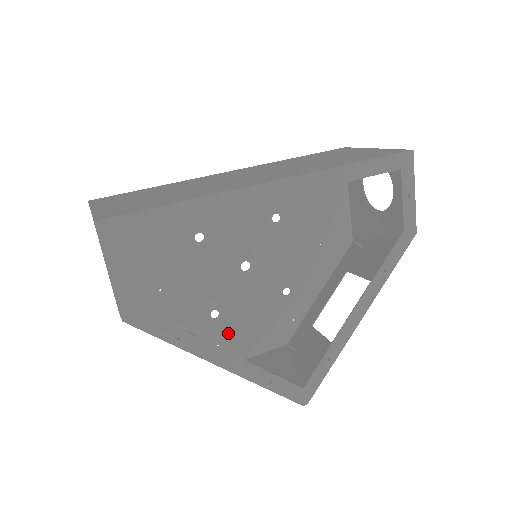
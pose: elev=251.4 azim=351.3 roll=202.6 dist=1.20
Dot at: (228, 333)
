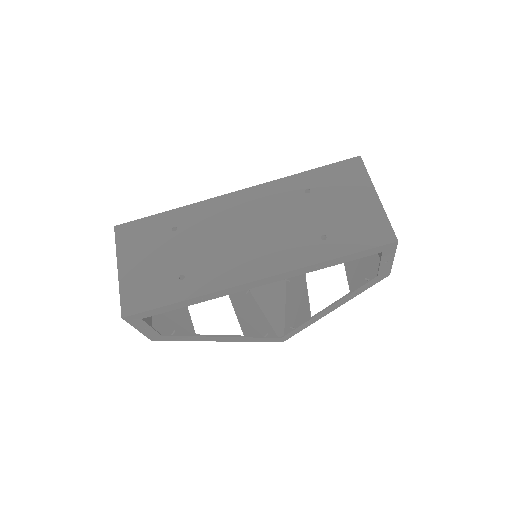
Dot at: occluded
